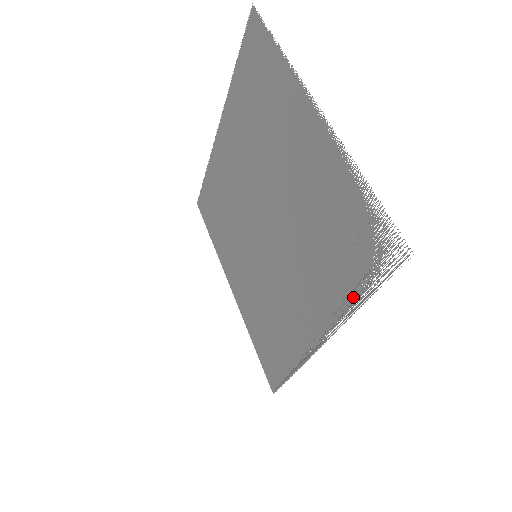
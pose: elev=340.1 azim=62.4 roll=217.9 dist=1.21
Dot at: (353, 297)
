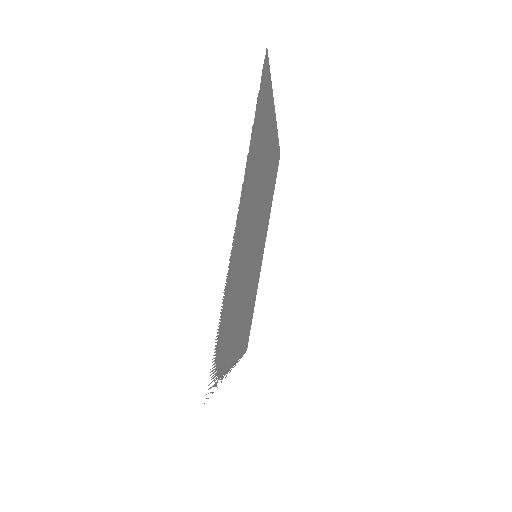
Dot at: (222, 373)
